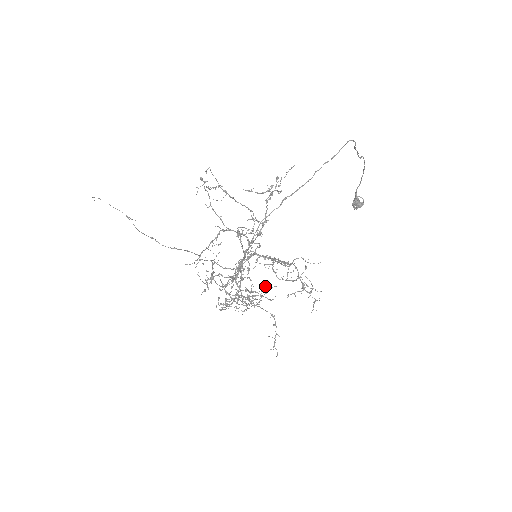
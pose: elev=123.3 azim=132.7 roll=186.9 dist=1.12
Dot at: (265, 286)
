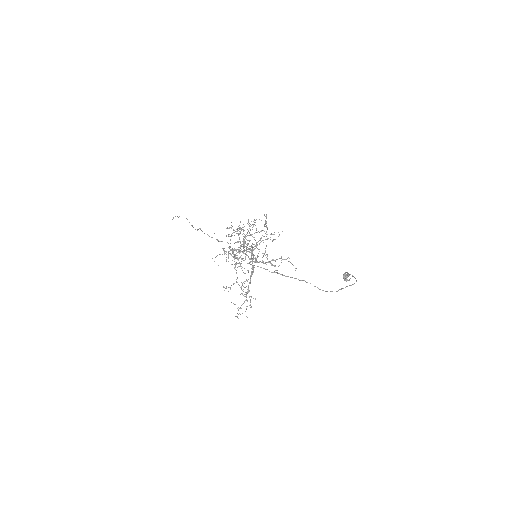
Dot at: (258, 256)
